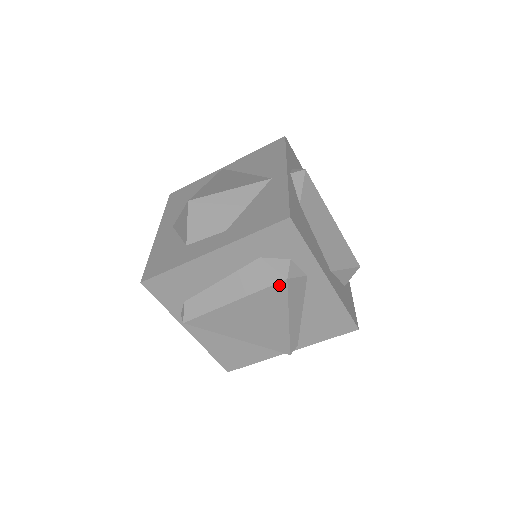
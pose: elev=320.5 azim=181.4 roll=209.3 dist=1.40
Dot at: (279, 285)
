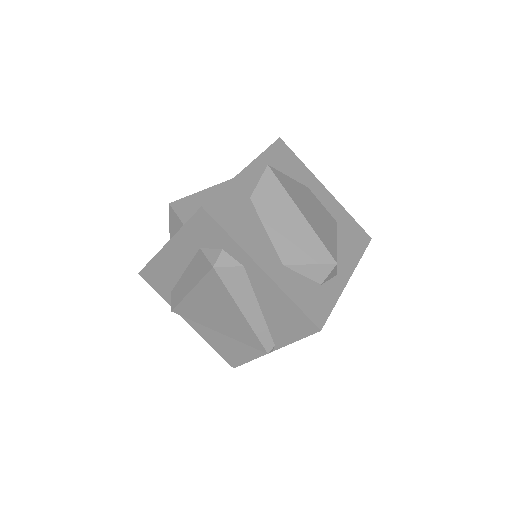
Dot at: (211, 274)
